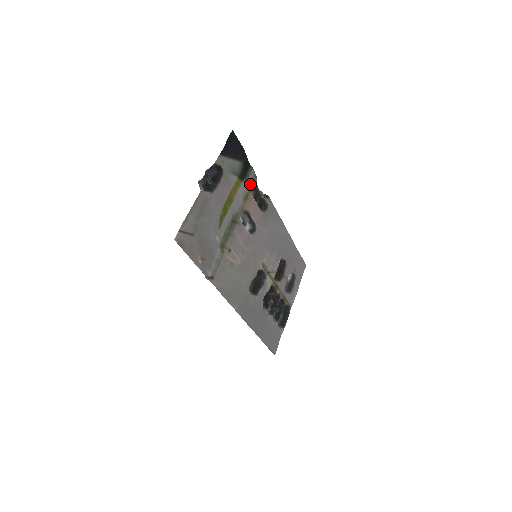
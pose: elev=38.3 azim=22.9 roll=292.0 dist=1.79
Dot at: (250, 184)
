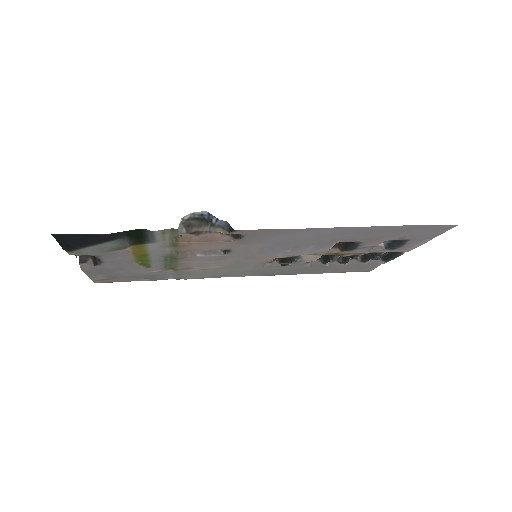
Dot at: (169, 236)
